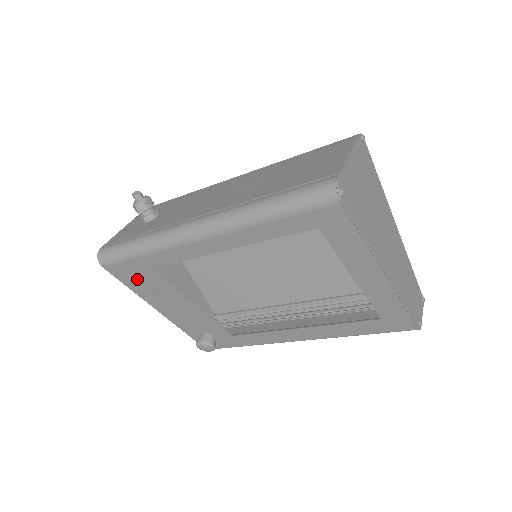
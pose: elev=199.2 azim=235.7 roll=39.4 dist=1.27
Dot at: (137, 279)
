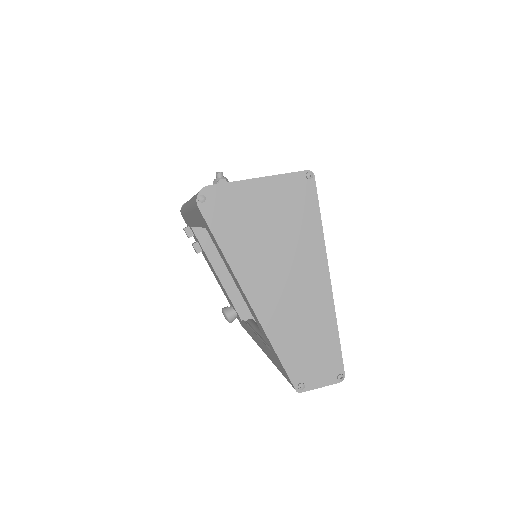
Dot at: (186, 231)
